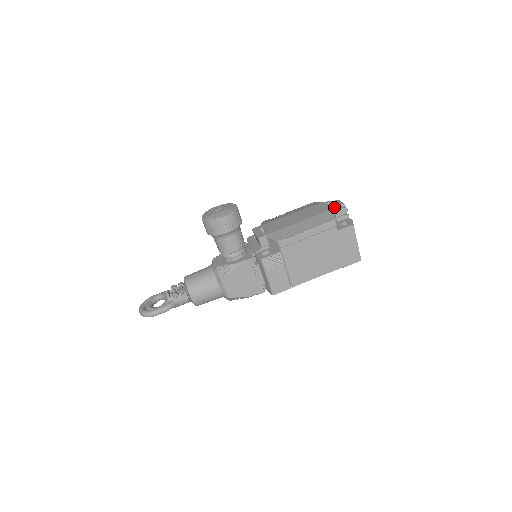
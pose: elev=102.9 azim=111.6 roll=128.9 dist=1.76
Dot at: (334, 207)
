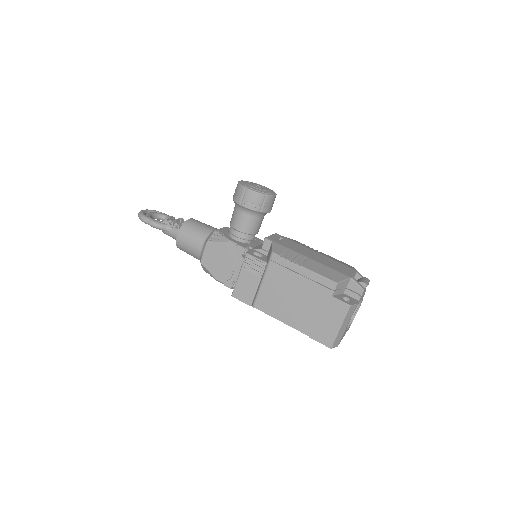
Dot at: occluded
